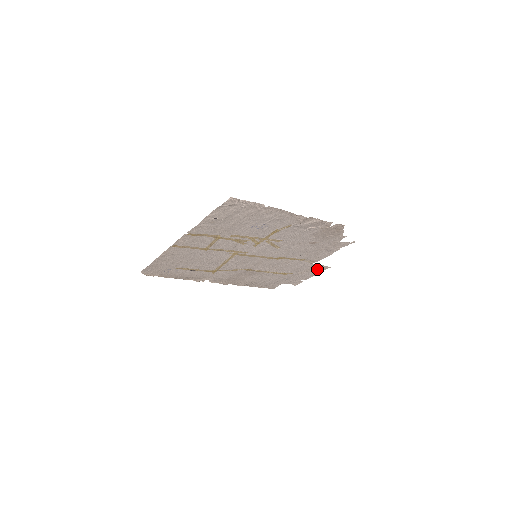
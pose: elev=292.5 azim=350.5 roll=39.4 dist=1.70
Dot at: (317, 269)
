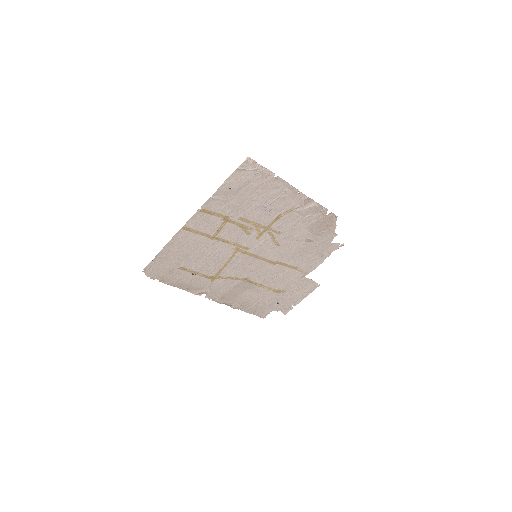
Dot at: (307, 287)
